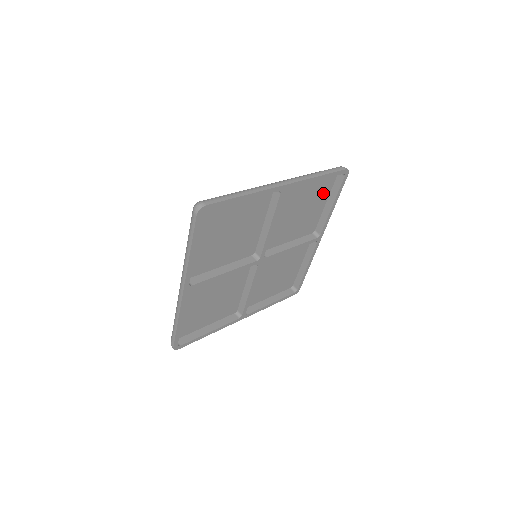
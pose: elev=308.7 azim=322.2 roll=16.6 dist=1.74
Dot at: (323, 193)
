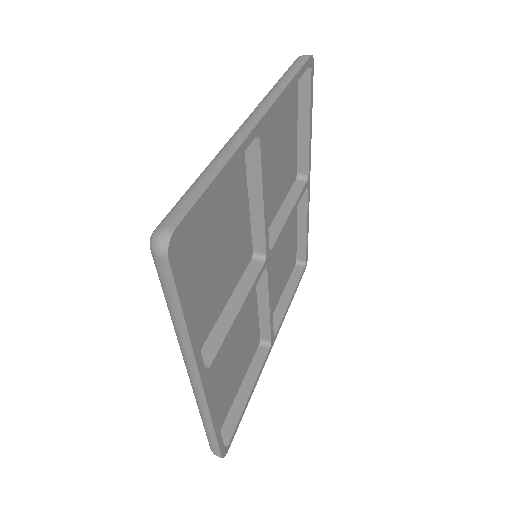
Dot at: (291, 112)
